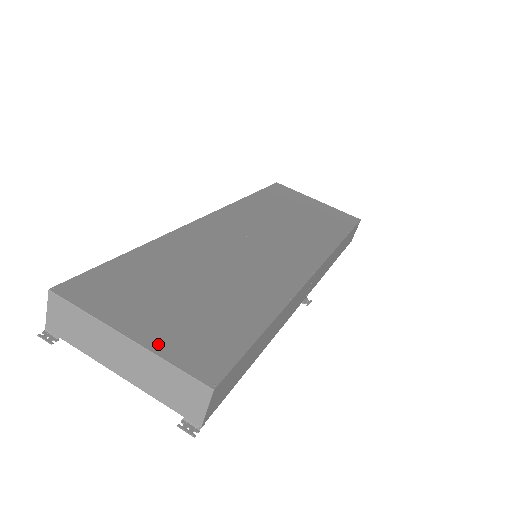
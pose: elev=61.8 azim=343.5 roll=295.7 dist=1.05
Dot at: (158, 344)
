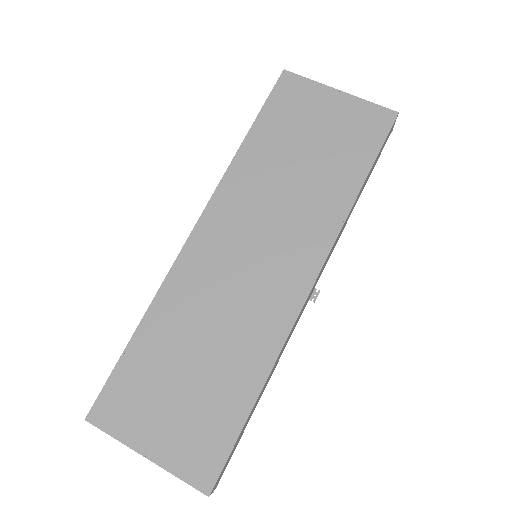
Dot at: (167, 459)
